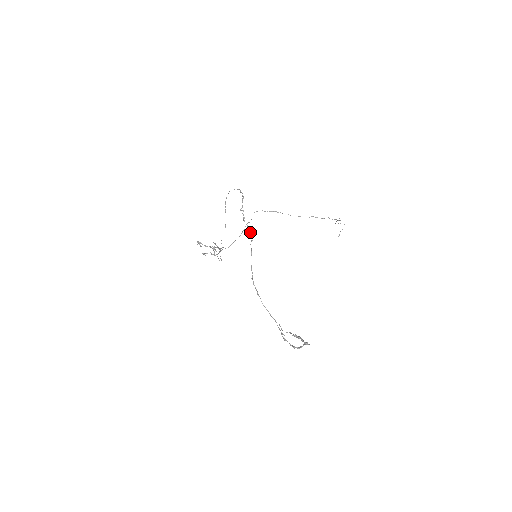
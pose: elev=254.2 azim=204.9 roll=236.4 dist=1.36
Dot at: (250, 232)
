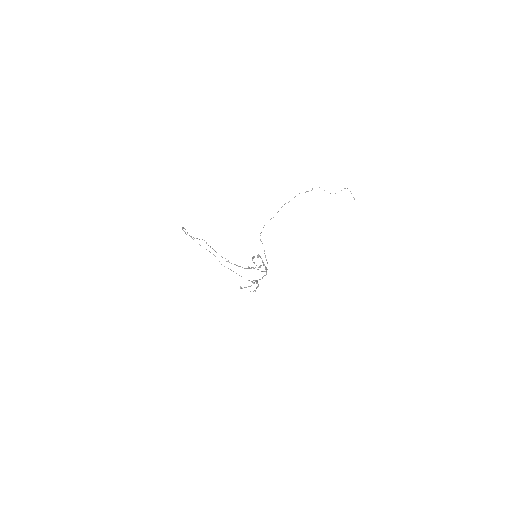
Dot at: occluded
